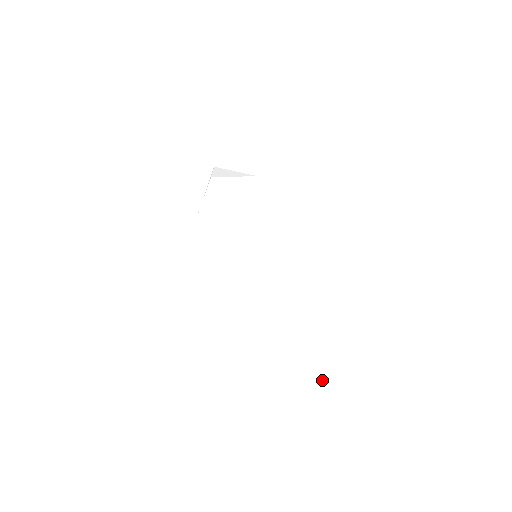
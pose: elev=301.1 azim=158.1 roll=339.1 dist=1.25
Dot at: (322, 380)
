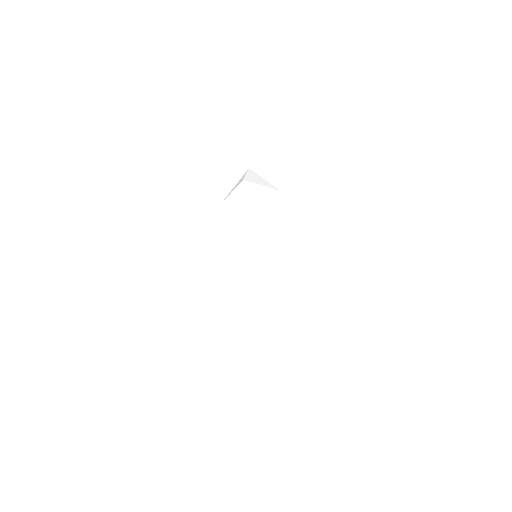
Dot at: (271, 371)
